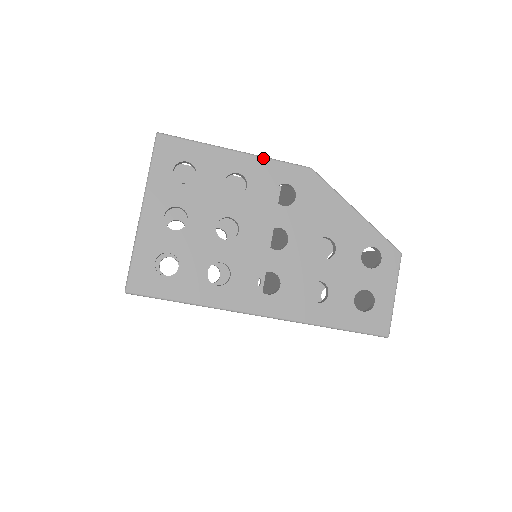
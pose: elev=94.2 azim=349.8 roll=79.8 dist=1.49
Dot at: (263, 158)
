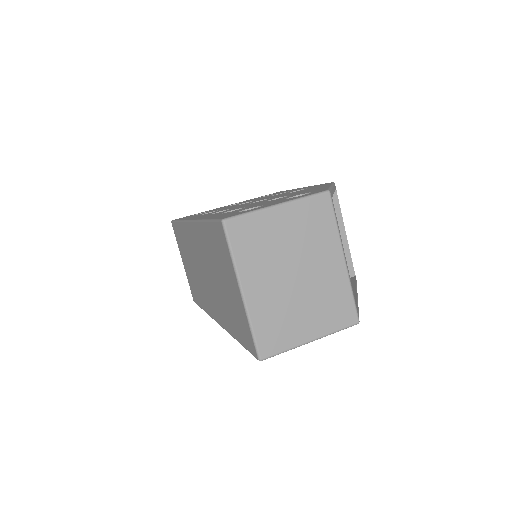
Dot at: occluded
